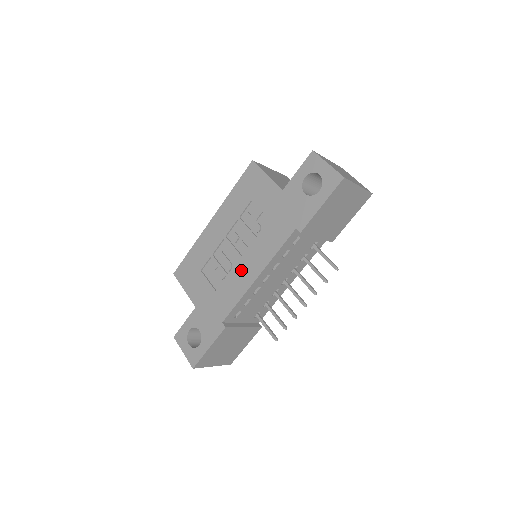
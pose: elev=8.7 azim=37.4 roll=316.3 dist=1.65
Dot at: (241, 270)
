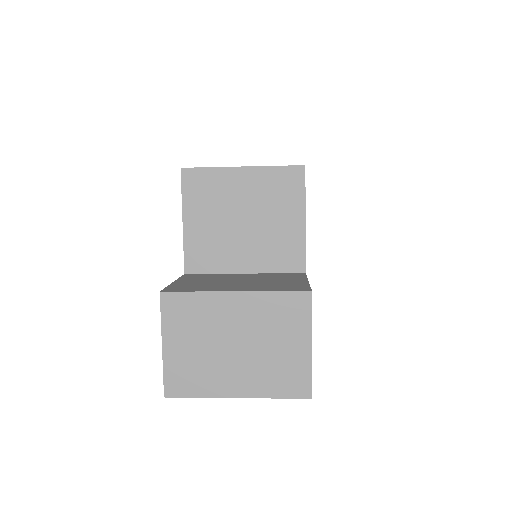
Dot at: occluded
